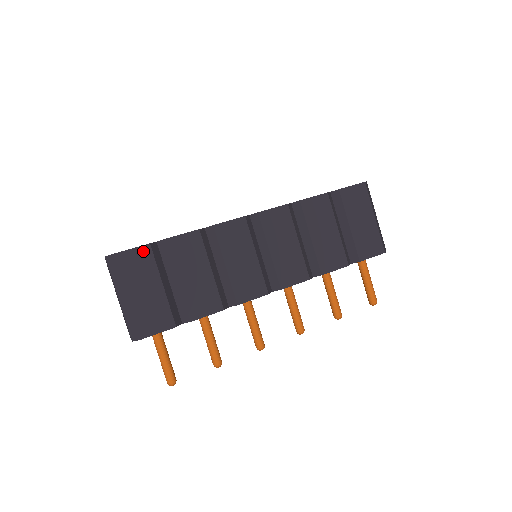
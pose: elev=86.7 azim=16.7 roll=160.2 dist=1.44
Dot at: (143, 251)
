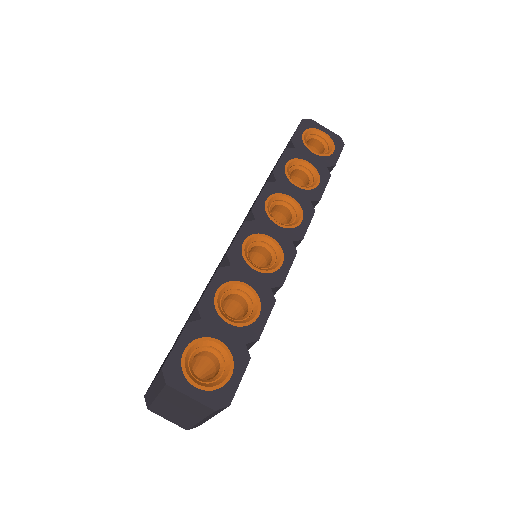
Dot at: (244, 371)
